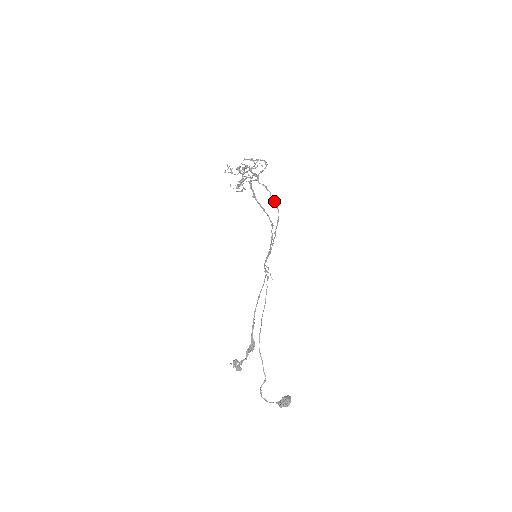
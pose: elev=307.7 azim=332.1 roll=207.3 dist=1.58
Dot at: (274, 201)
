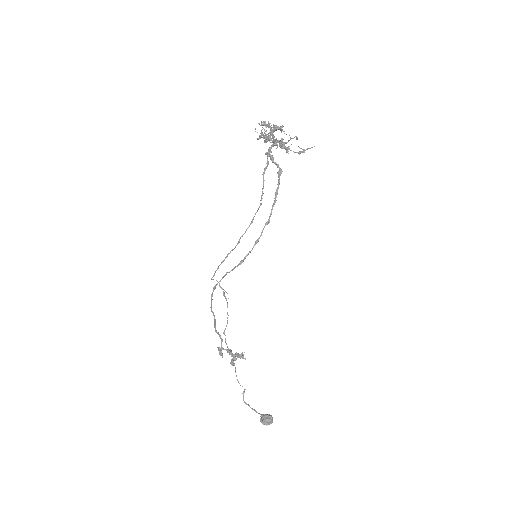
Dot at: occluded
